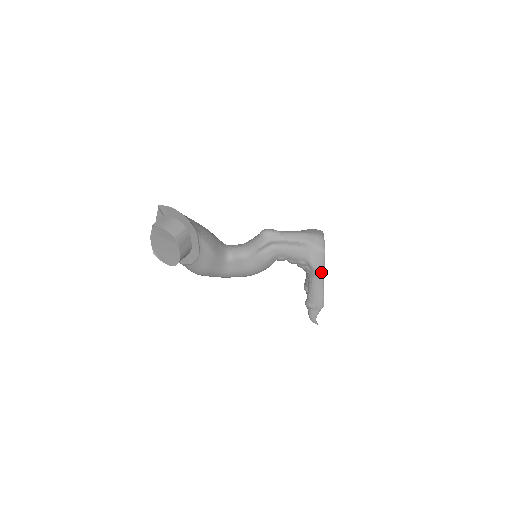
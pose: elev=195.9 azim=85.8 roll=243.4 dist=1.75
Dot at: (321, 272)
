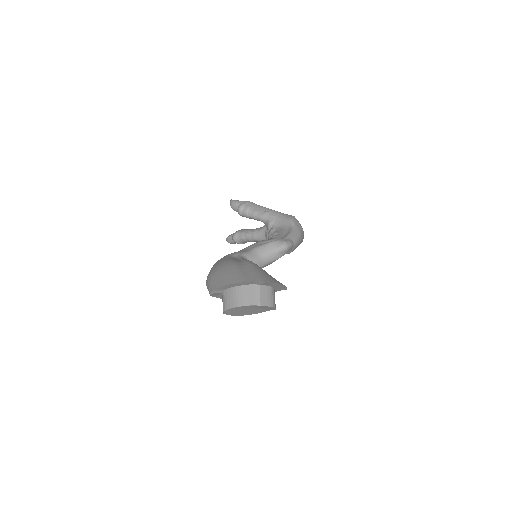
Dot at: occluded
